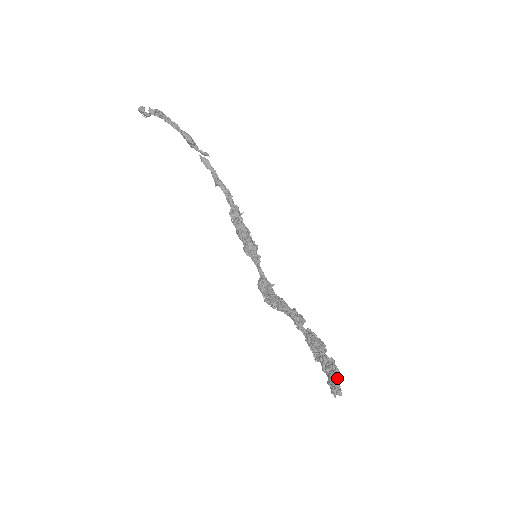
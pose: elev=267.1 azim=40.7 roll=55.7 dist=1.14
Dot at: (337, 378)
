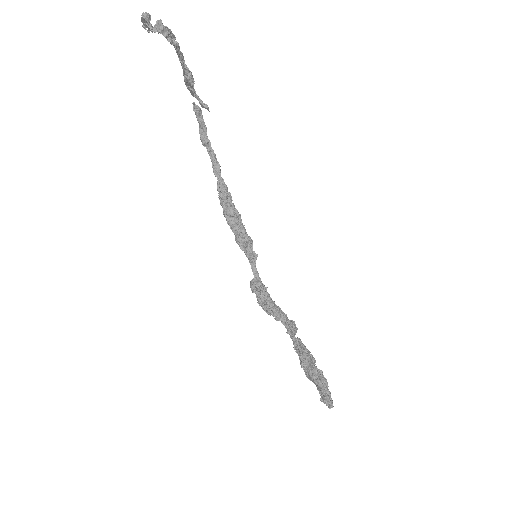
Dot at: occluded
